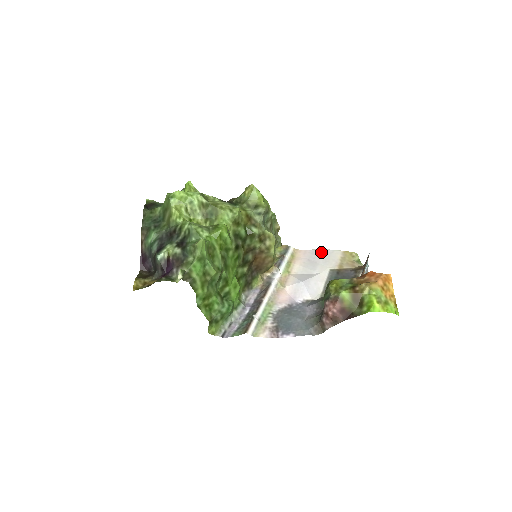
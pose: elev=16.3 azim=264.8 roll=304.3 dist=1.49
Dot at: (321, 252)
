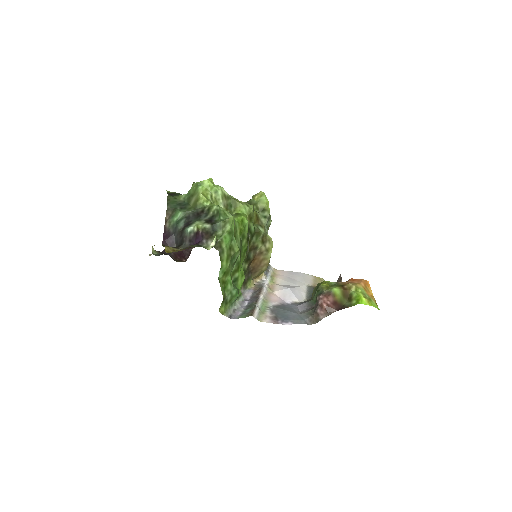
Dot at: (296, 273)
